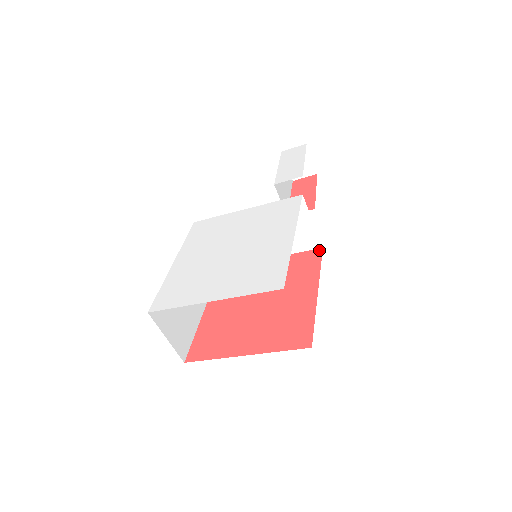
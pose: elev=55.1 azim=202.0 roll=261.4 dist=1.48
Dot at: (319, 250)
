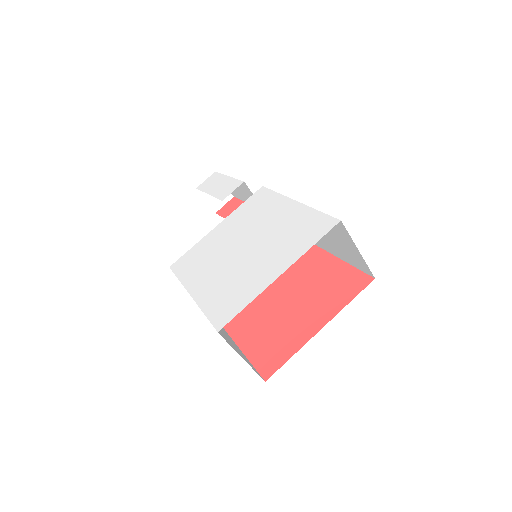
Dot at: occluded
